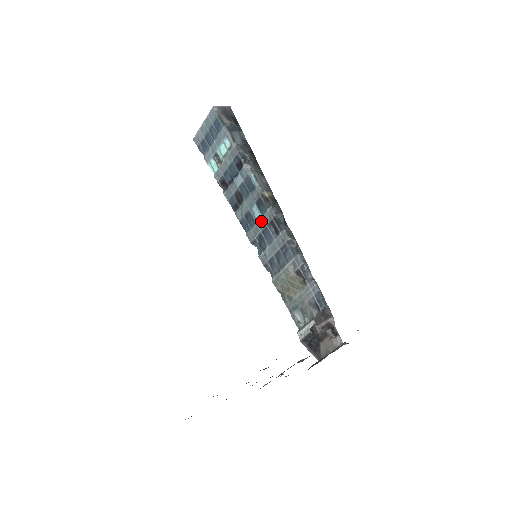
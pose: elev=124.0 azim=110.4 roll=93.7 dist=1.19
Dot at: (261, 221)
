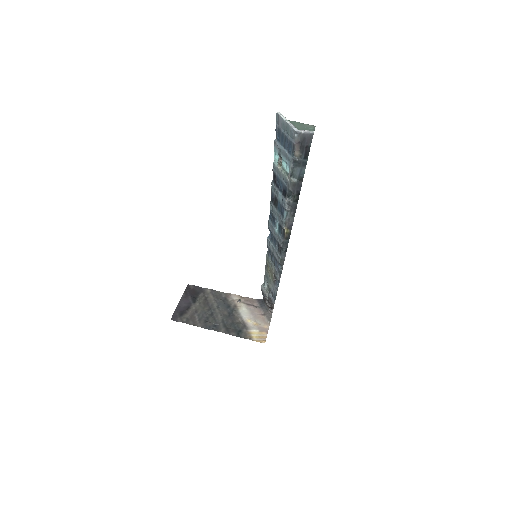
Dot at: (276, 233)
